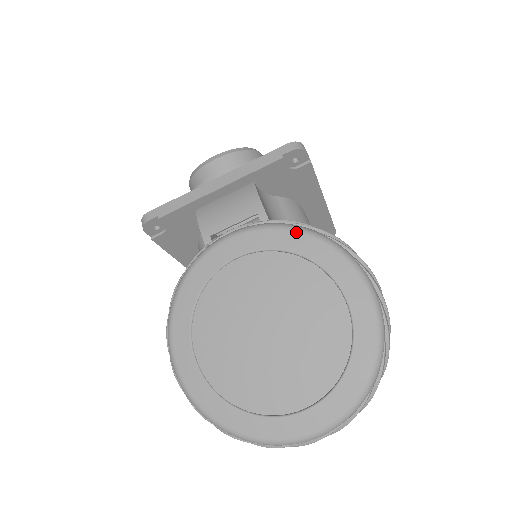
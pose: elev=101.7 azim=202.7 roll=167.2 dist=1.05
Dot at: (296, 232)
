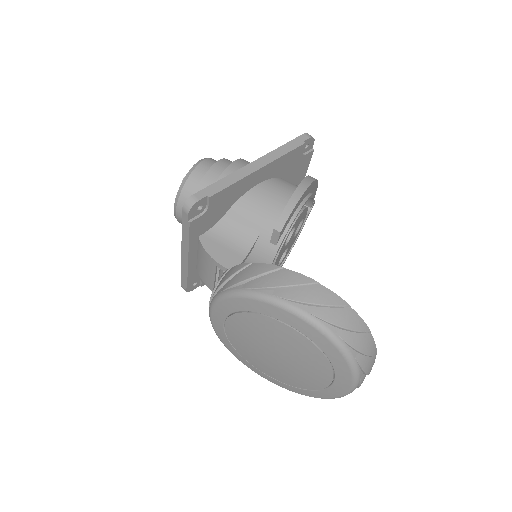
Dot at: (230, 299)
